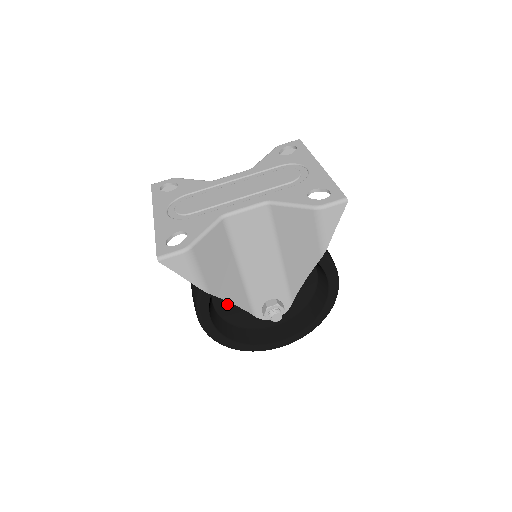
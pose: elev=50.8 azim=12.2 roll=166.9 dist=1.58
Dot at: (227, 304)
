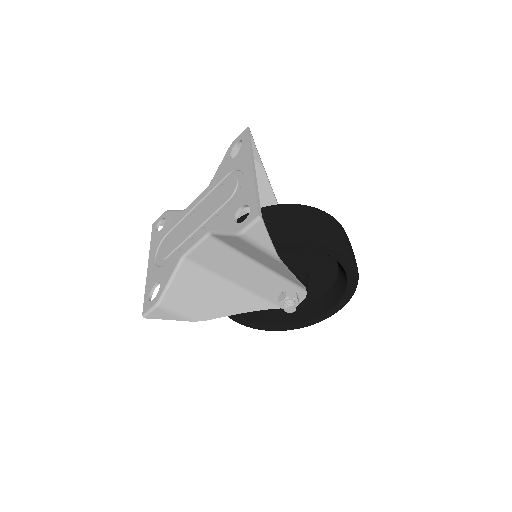
Dot at: occluded
